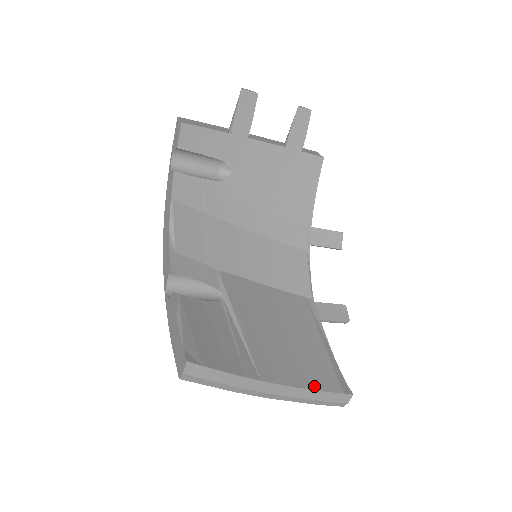
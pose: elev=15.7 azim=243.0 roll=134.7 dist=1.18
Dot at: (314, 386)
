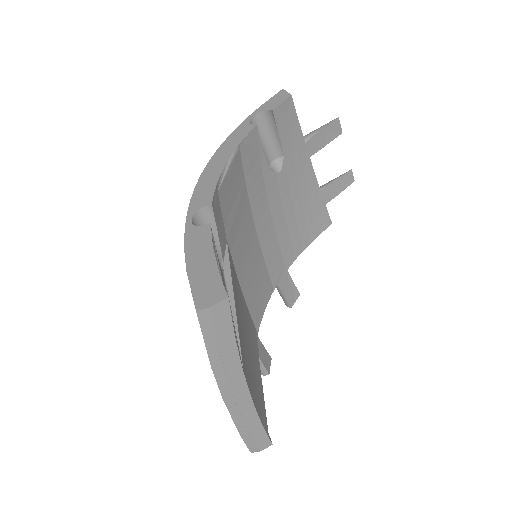
Dot at: (259, 413)
